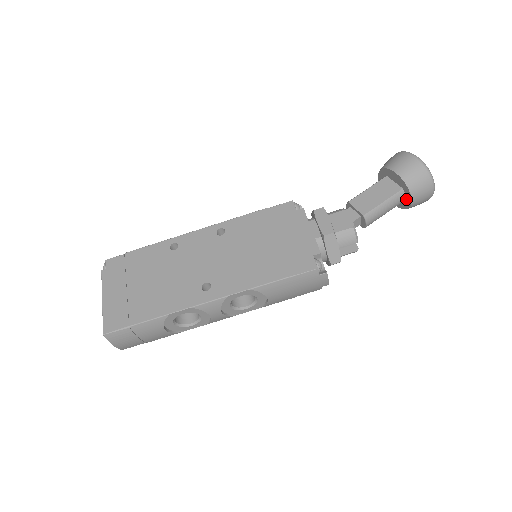
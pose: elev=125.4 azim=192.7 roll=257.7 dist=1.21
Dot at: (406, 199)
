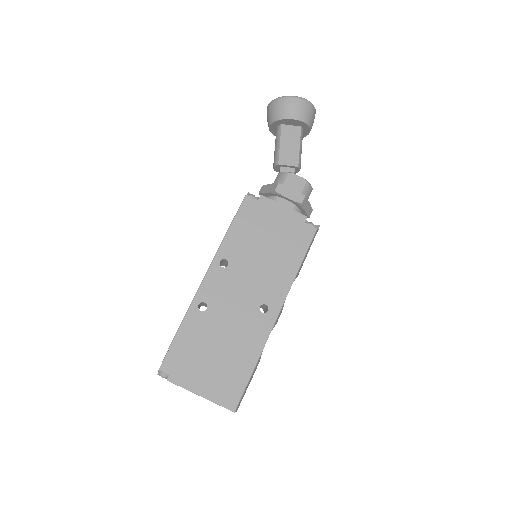
Dot at: (304, 132)
